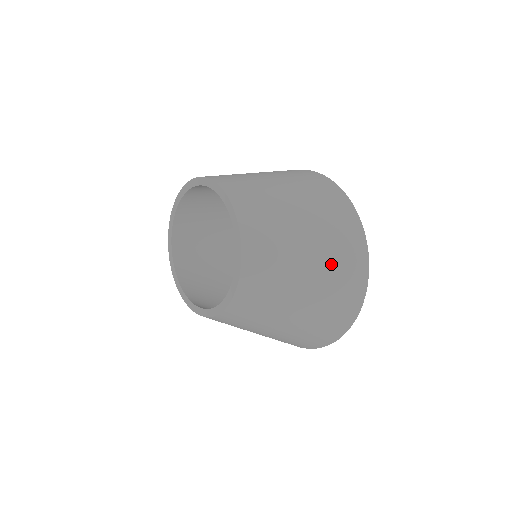
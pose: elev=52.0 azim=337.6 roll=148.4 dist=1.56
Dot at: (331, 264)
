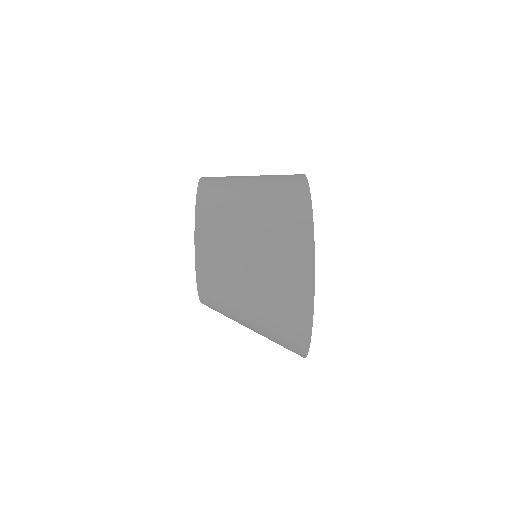
Dot at: (274, 312)
